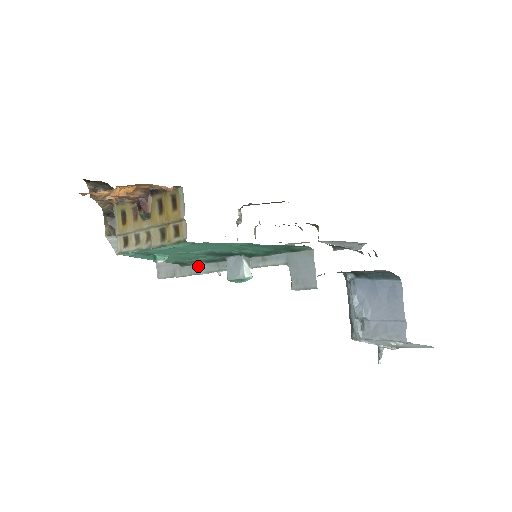
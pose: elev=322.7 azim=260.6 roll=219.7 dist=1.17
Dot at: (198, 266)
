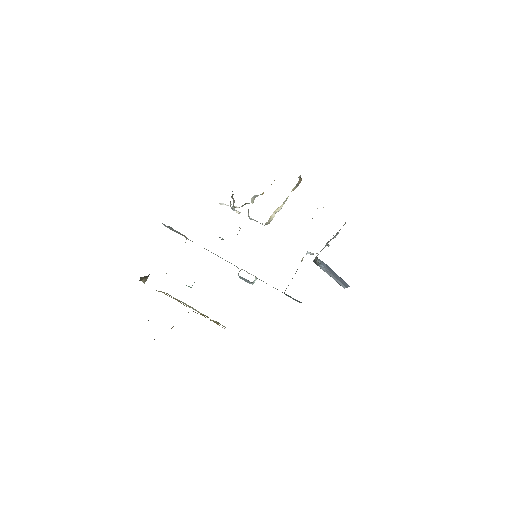
Dot at: occluded
